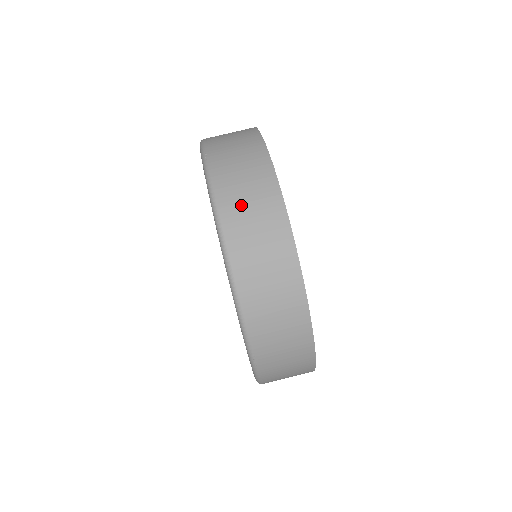
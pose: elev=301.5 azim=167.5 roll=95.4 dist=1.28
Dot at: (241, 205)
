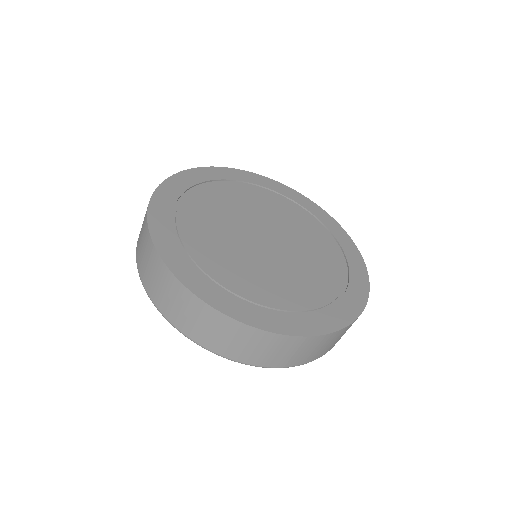
Dot at: occluded
